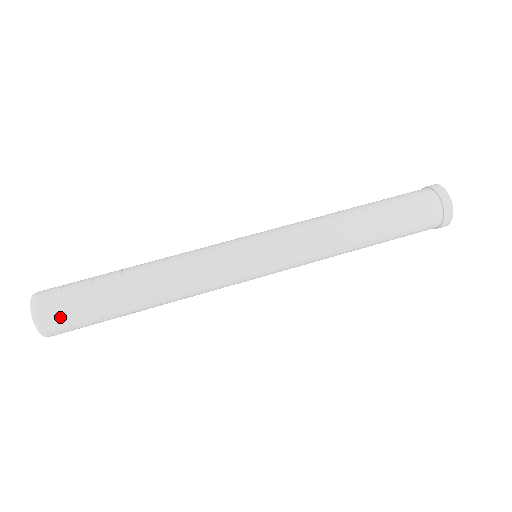
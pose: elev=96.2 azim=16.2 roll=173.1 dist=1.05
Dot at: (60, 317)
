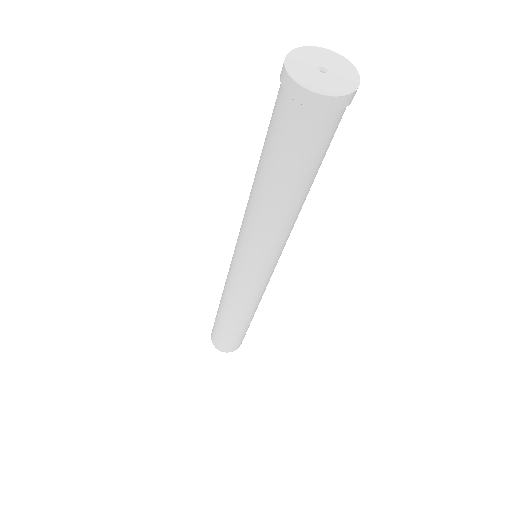
Dot at: (232, 347)
